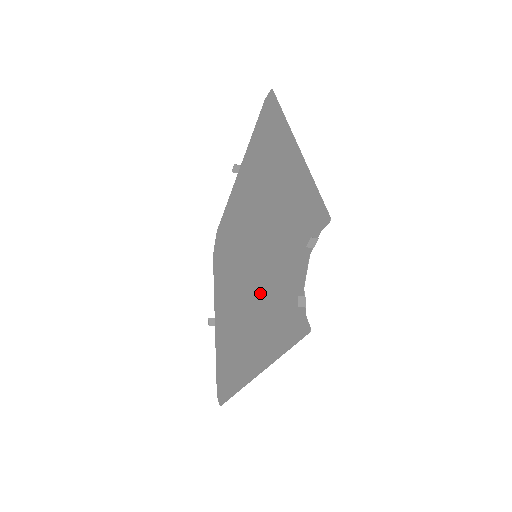
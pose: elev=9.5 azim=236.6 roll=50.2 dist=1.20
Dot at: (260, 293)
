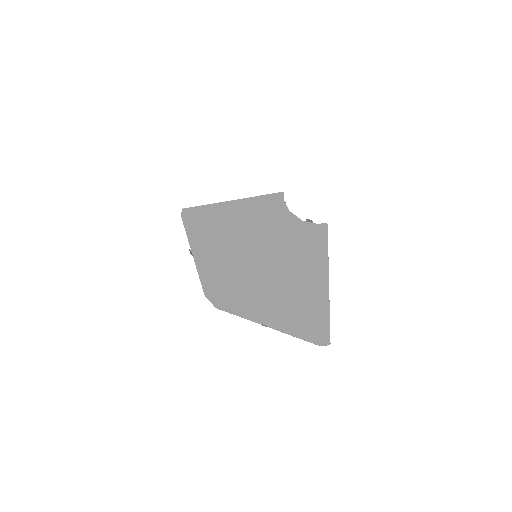
Dot at: (280, 259)
